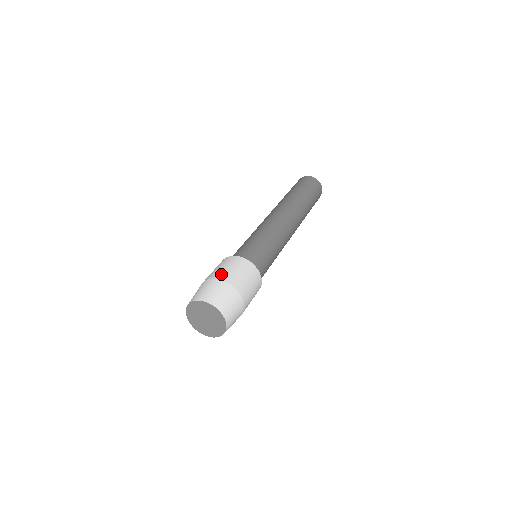
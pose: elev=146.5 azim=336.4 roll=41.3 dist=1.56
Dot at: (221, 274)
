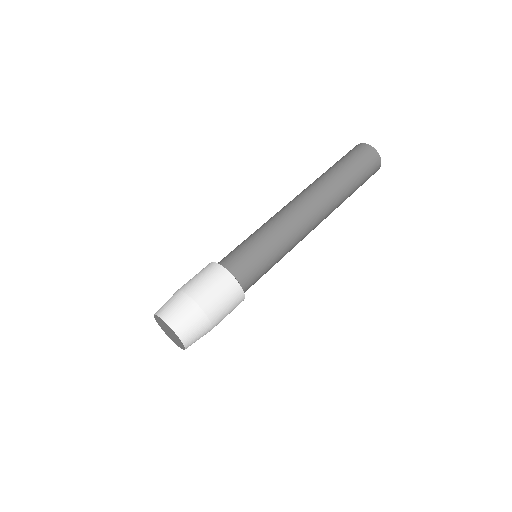
Dot at: (188, 285)
